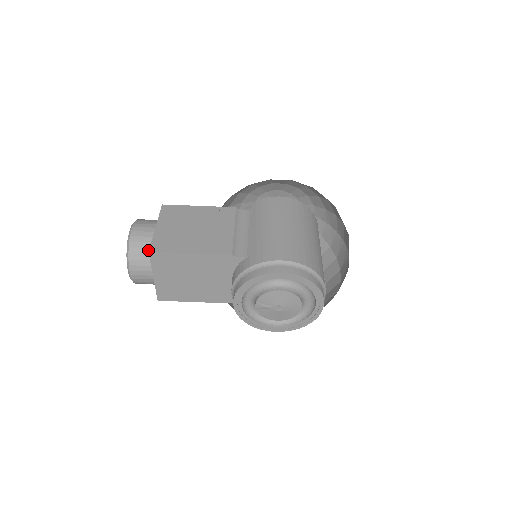
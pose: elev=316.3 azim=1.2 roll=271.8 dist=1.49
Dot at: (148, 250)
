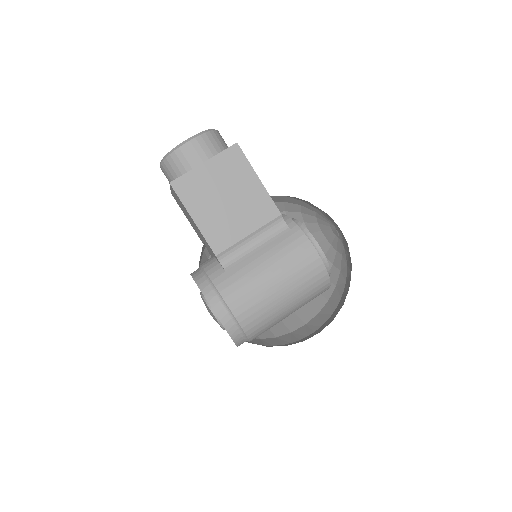
Dot at: (179, 173)
